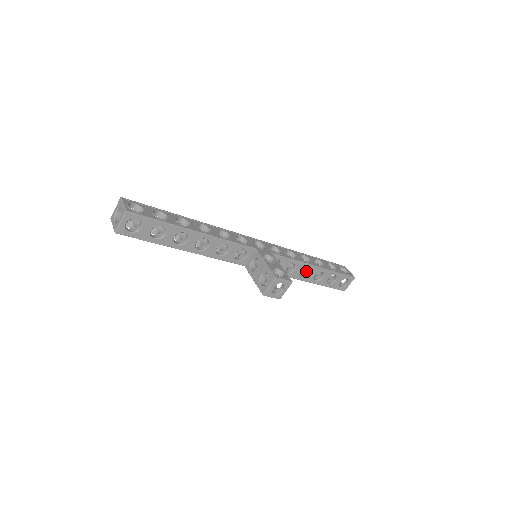
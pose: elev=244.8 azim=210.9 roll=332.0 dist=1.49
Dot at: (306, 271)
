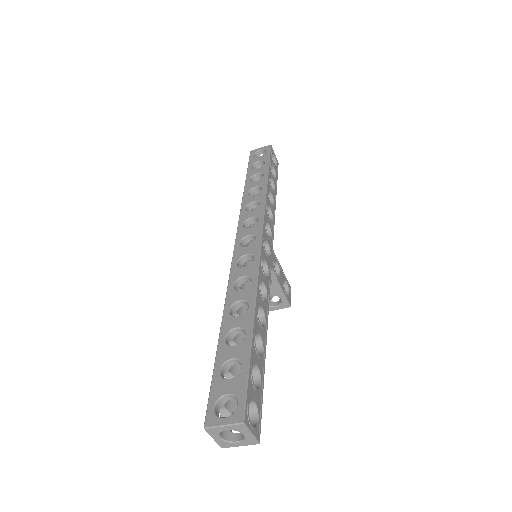
Dot at: occluded
